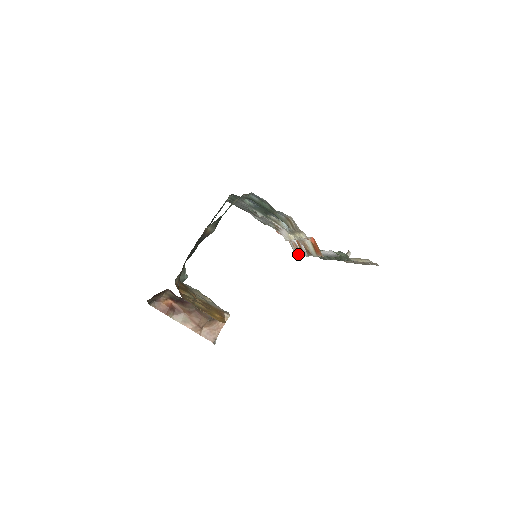
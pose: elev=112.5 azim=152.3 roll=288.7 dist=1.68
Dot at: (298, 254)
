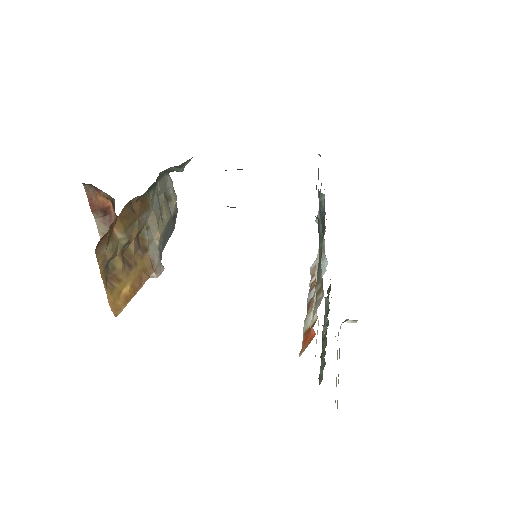
Dot at: (311, 273)
